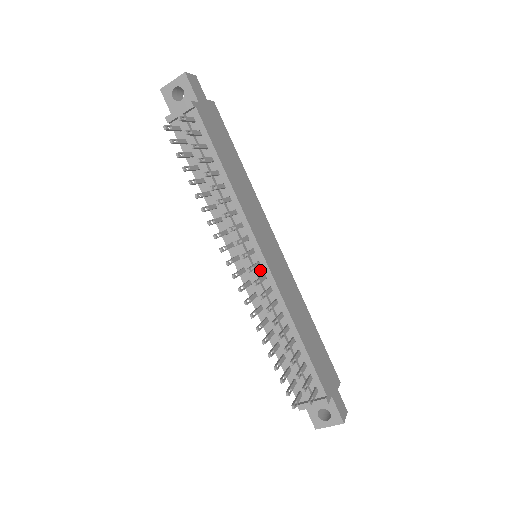
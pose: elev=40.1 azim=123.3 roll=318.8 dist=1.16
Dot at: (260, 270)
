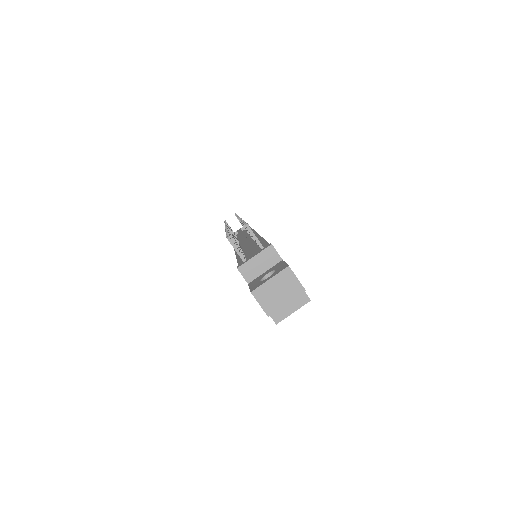
Dot at: (252, 239)
